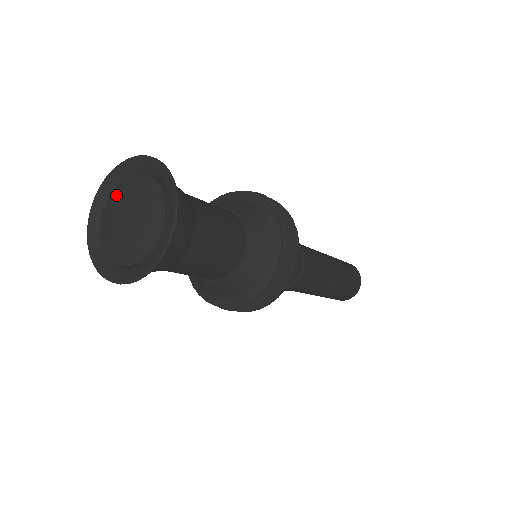
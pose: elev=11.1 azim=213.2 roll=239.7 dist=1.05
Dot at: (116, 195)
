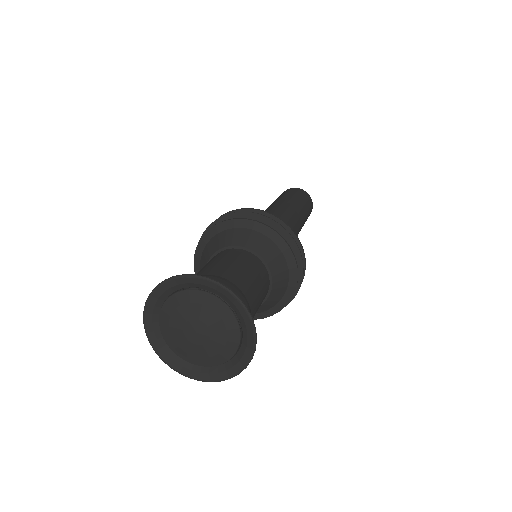
Dot at: (180, 305)
